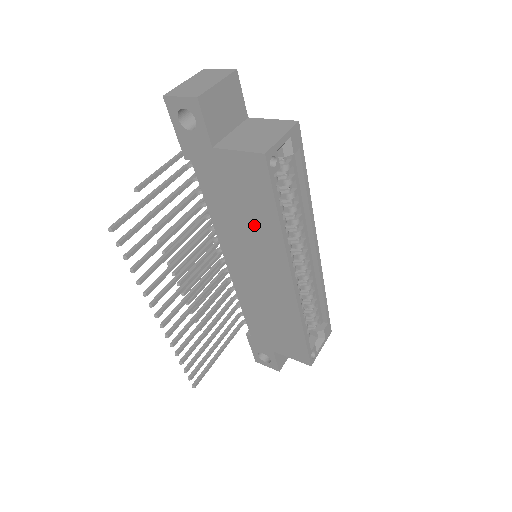
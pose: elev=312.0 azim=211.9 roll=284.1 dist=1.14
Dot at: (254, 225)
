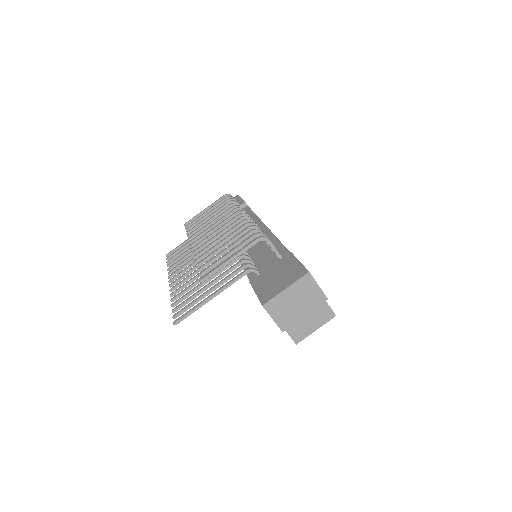
Dot at: occluded
